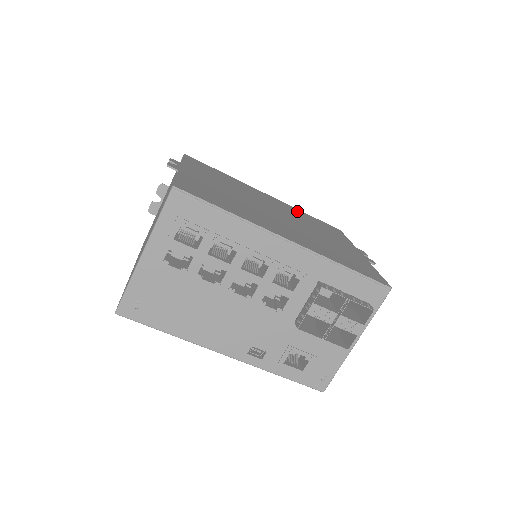
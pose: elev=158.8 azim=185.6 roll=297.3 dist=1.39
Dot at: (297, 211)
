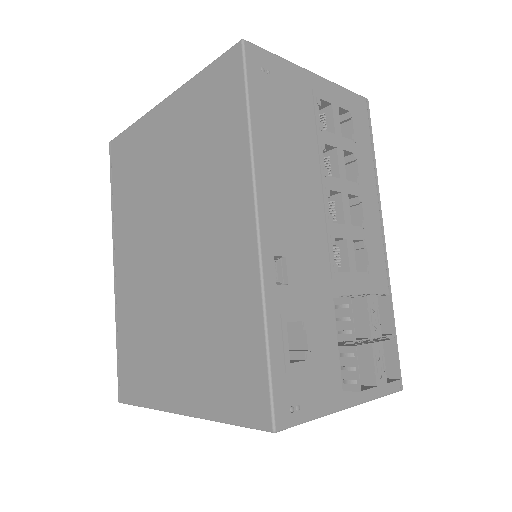
Dot at: occluded
